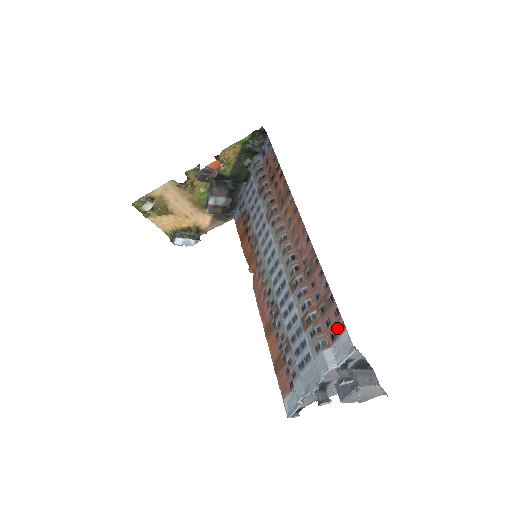
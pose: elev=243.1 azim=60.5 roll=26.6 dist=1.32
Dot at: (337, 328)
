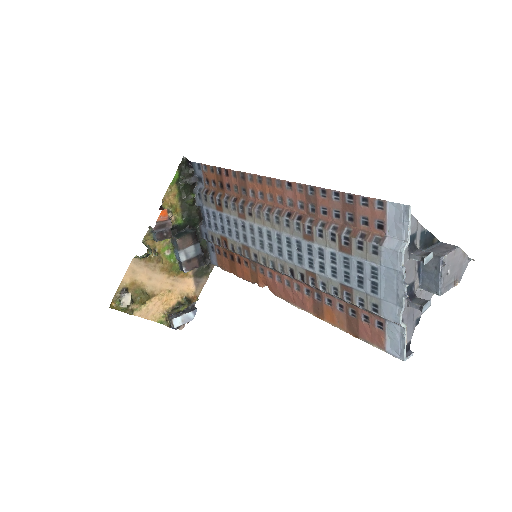
Dot at: (377, 213)
